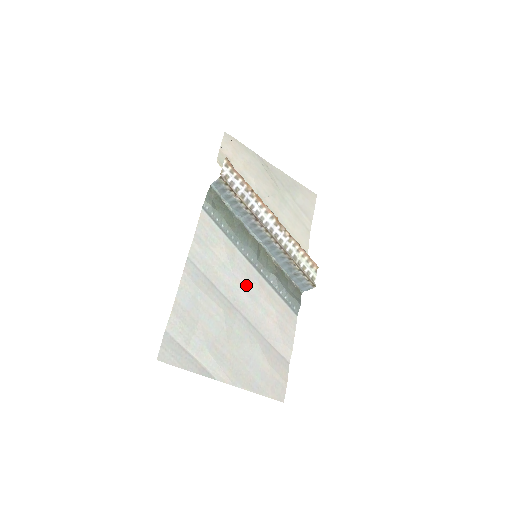
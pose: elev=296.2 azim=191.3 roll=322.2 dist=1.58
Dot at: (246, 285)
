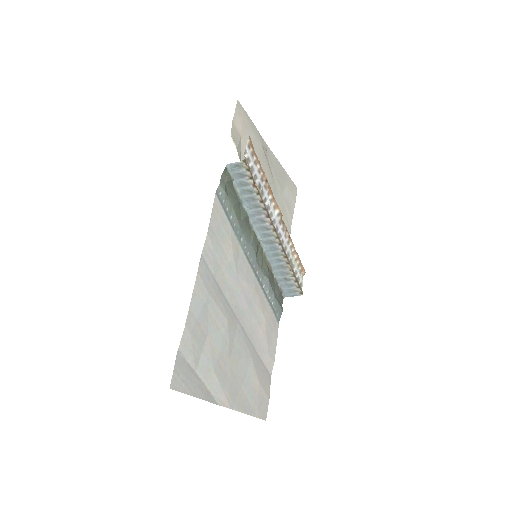
Dot at: (246, 290)
